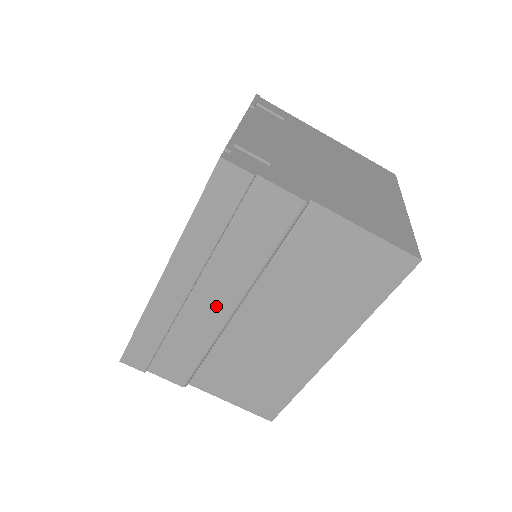
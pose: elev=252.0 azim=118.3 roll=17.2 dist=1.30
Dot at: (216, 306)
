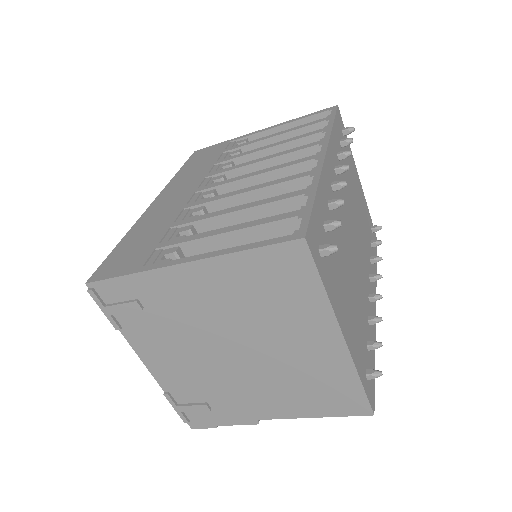
Dot at: occluded
